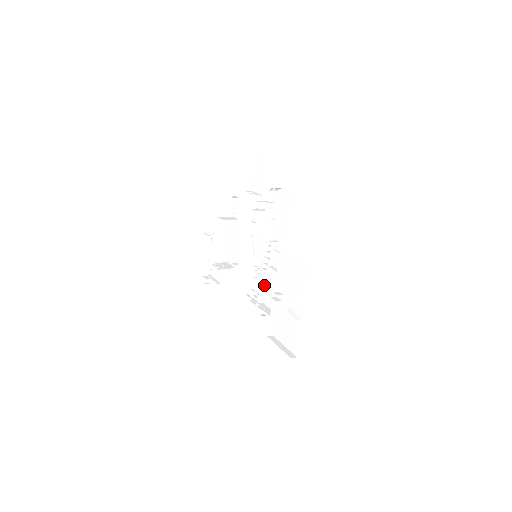
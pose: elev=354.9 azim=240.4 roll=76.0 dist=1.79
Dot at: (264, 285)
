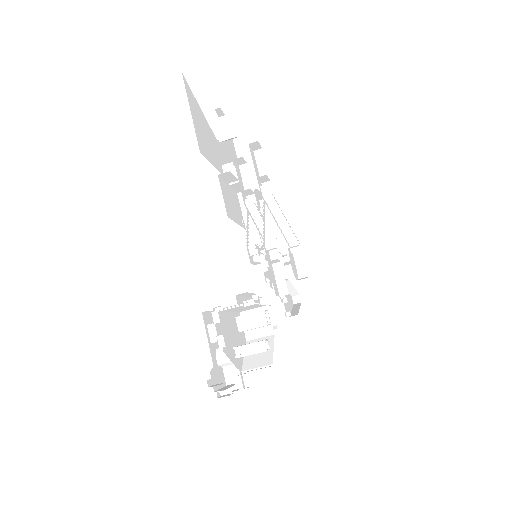
Dot at: occluded
